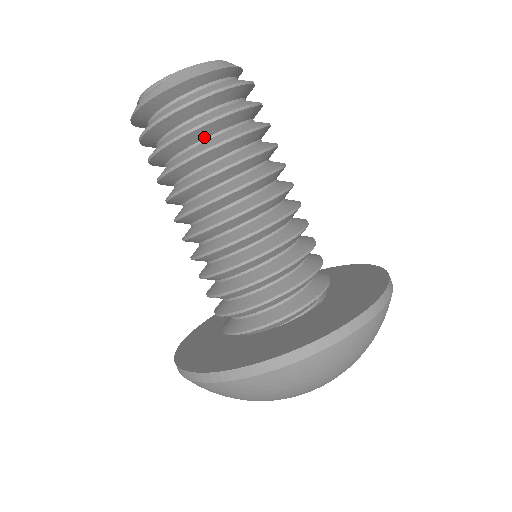
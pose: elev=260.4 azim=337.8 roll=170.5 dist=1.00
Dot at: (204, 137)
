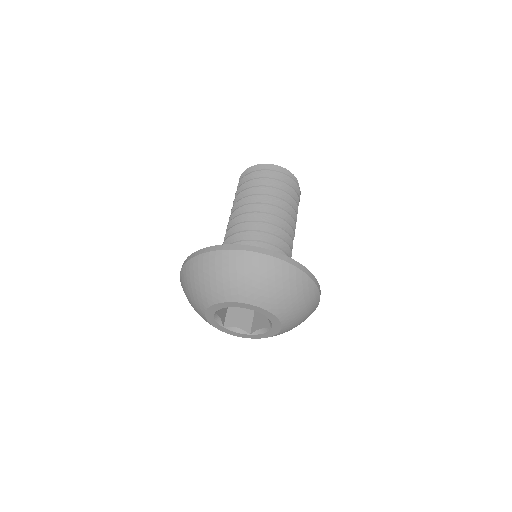
Dot at: occluded
